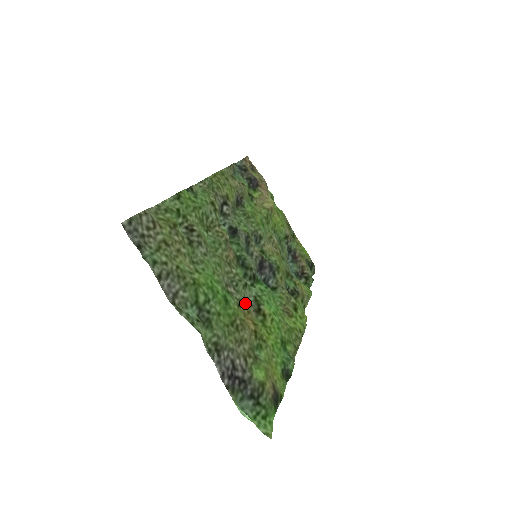
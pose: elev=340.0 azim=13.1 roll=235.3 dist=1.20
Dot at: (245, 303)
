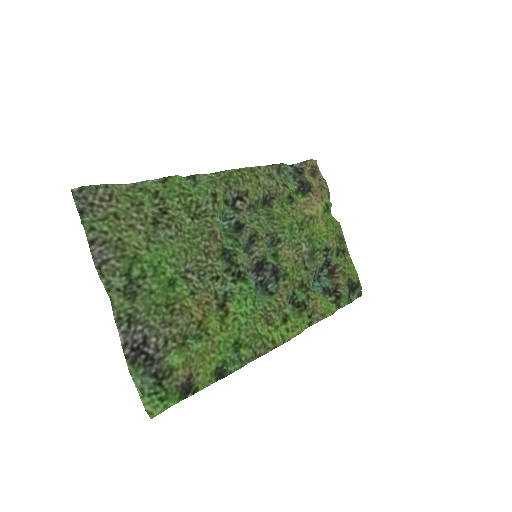
Dot at: (206, 294)
